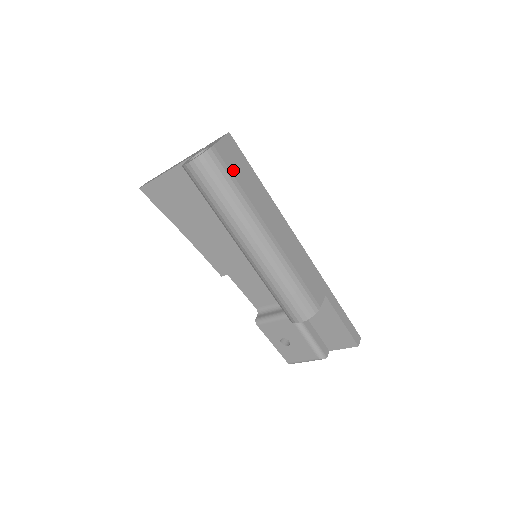
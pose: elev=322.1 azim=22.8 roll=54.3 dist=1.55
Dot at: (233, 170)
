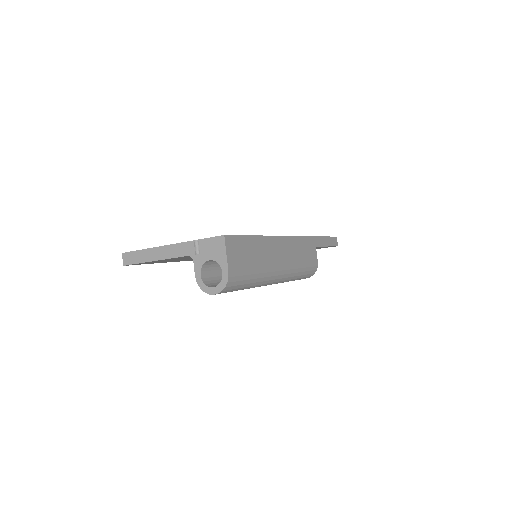
Dot at: (245, 265)
